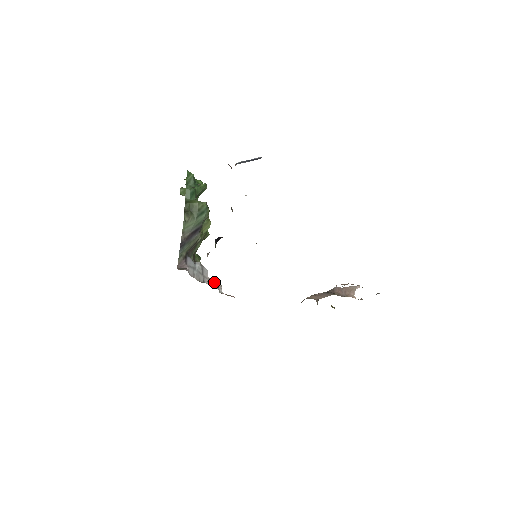
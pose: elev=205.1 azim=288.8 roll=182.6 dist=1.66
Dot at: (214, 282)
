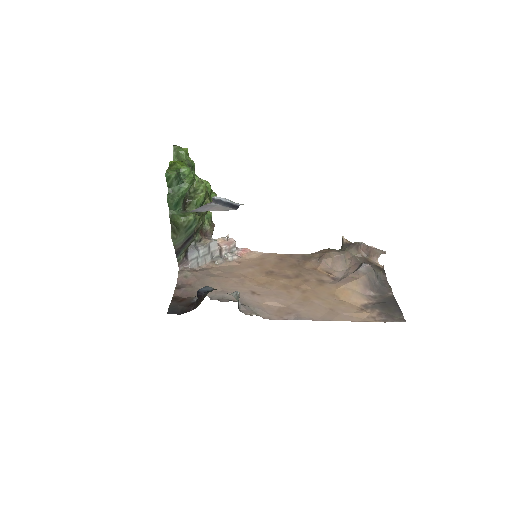
Dot at: (224, 249)
